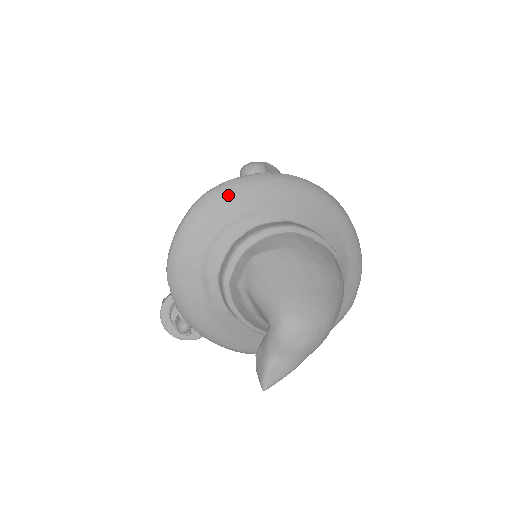
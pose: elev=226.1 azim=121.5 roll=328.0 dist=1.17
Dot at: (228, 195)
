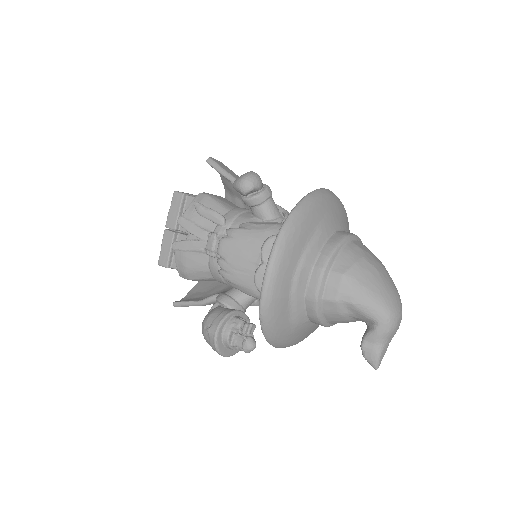
Dot at: (299, 226)
